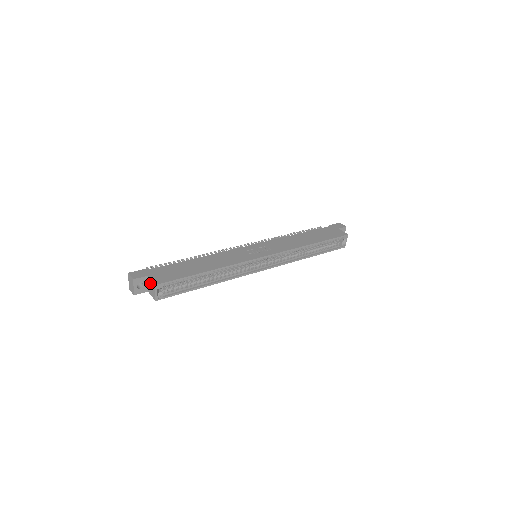
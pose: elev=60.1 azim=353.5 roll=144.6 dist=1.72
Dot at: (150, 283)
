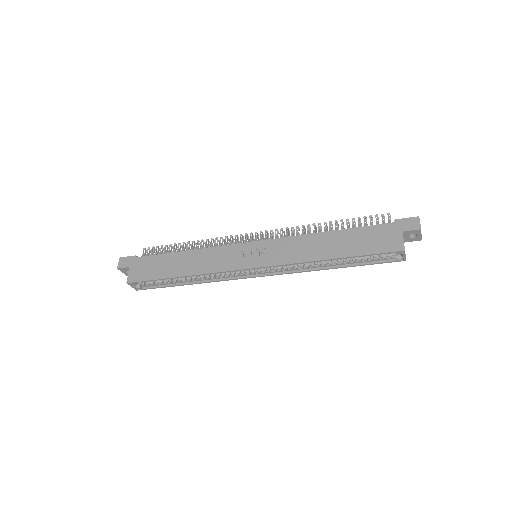
Dot at: occluded
